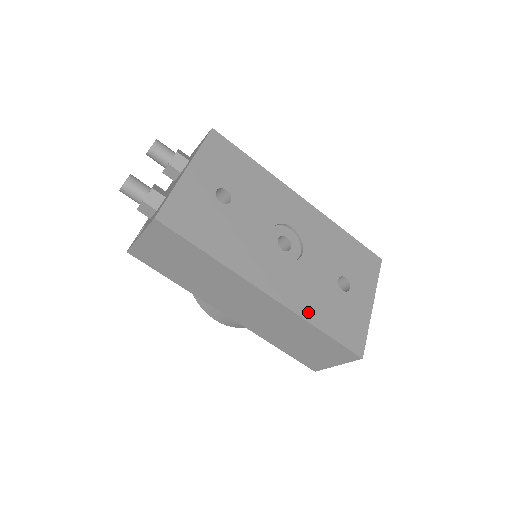
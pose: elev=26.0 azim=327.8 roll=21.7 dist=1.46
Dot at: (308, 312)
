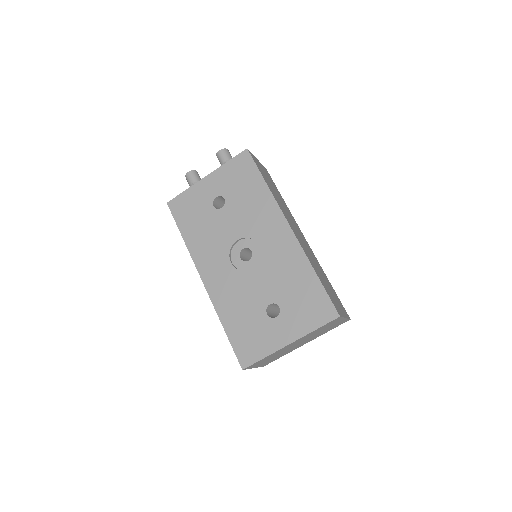
Dot at: (223, 309)
